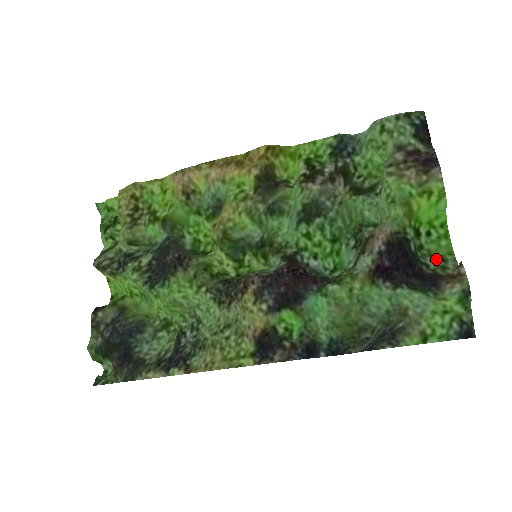
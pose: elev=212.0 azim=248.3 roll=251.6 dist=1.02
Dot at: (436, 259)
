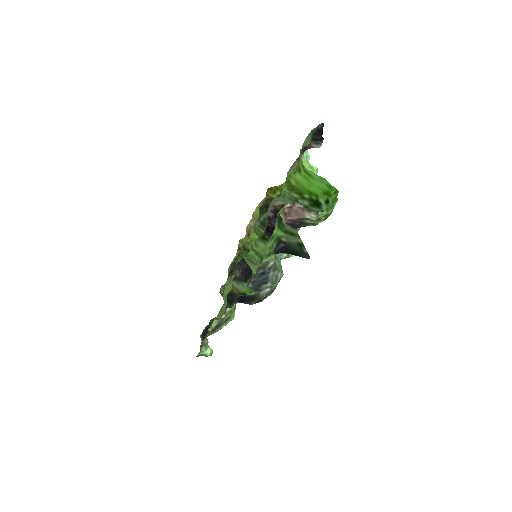
Dot at: (326, 217)
